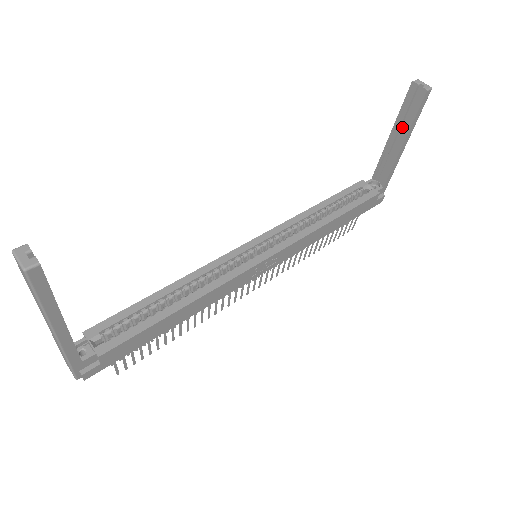
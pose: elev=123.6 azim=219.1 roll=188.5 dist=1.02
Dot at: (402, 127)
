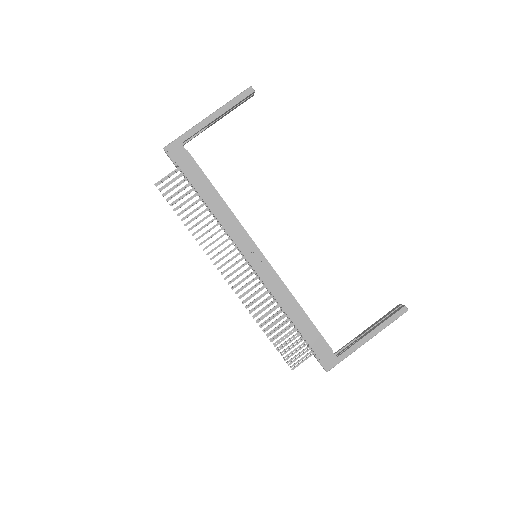
Dot at: occluded
